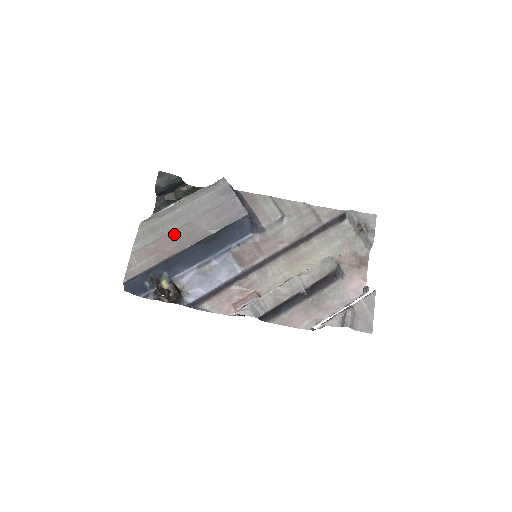
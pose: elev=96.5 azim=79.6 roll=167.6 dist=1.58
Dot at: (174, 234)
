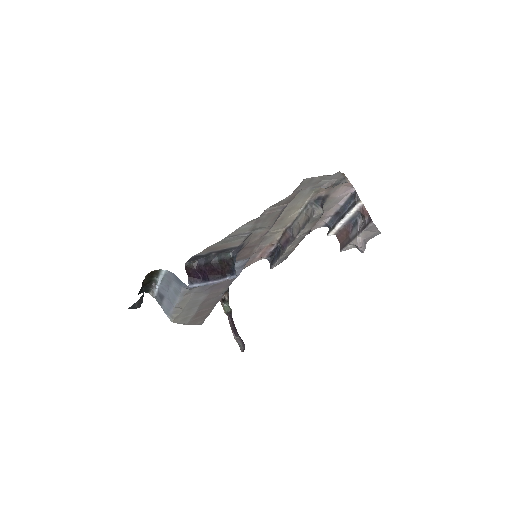
Dot at: (201, 310)
